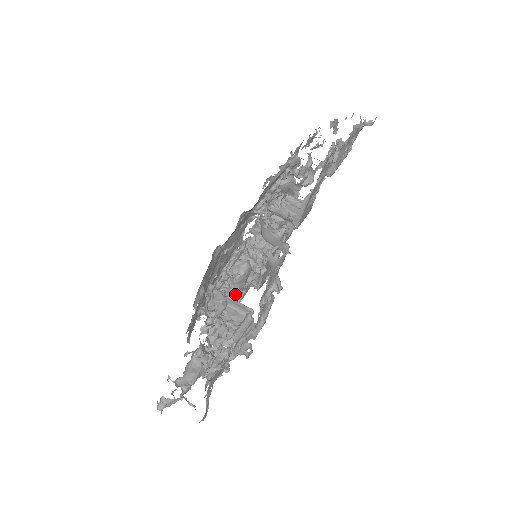
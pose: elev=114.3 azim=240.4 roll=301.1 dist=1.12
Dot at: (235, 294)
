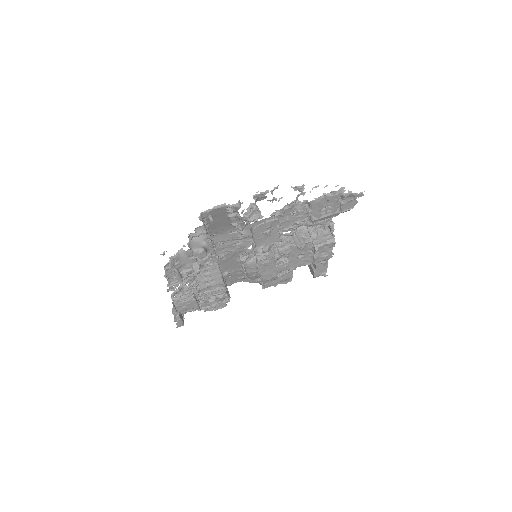
Dot at: (250, 275)
